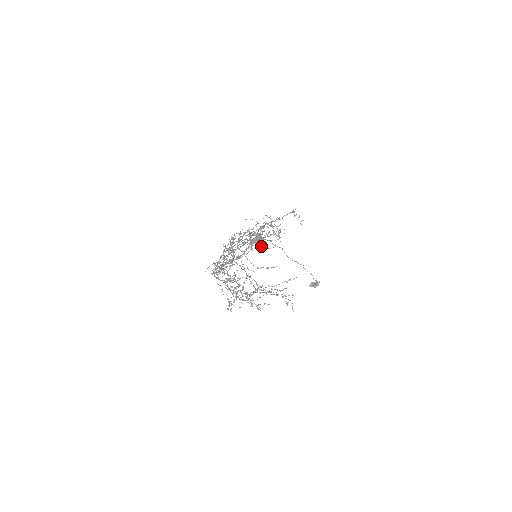
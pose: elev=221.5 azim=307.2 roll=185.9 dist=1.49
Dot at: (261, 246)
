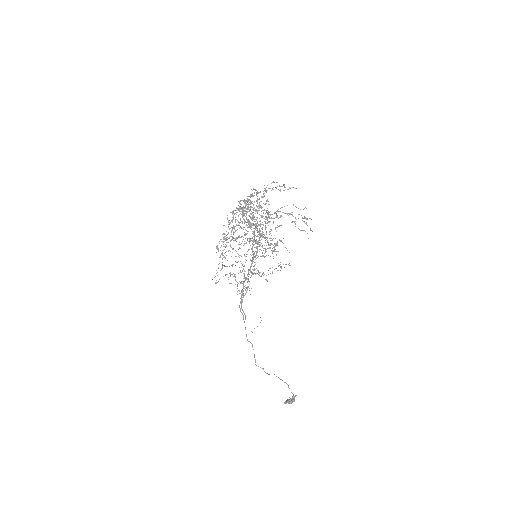
Dot at: (262, 245)
